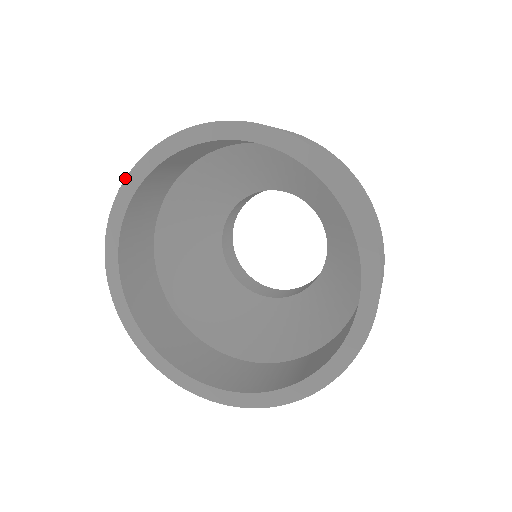
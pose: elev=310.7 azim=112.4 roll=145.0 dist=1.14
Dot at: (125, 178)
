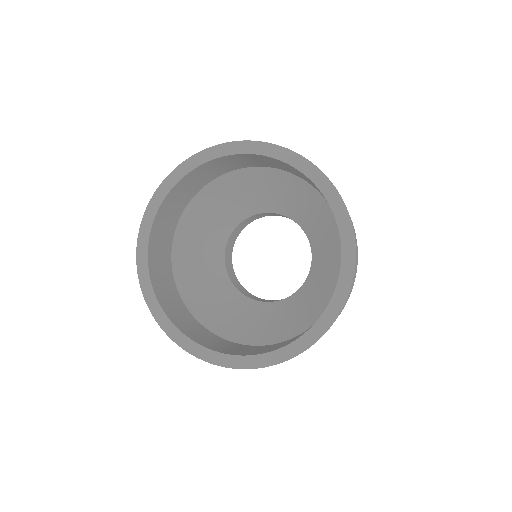
Dot at: (152, 196)
